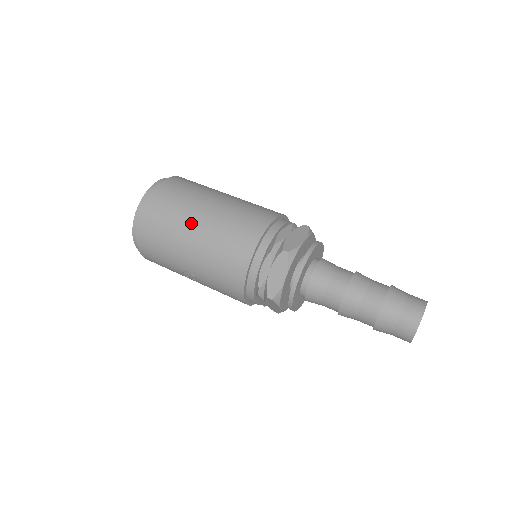
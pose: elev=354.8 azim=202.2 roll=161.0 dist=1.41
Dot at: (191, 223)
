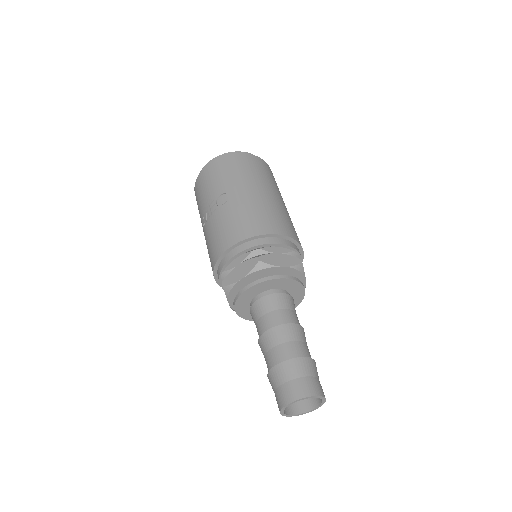
Dot at: (272, 190)
